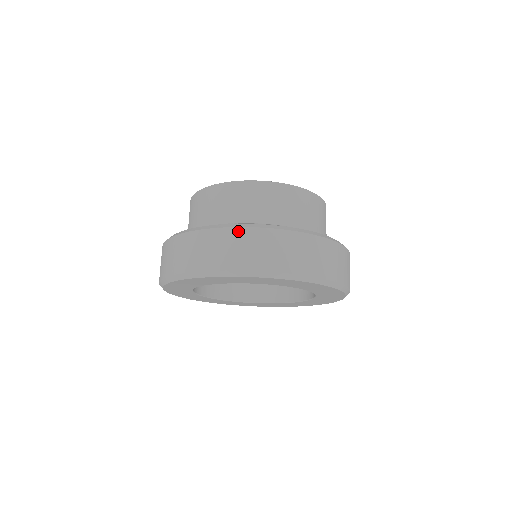
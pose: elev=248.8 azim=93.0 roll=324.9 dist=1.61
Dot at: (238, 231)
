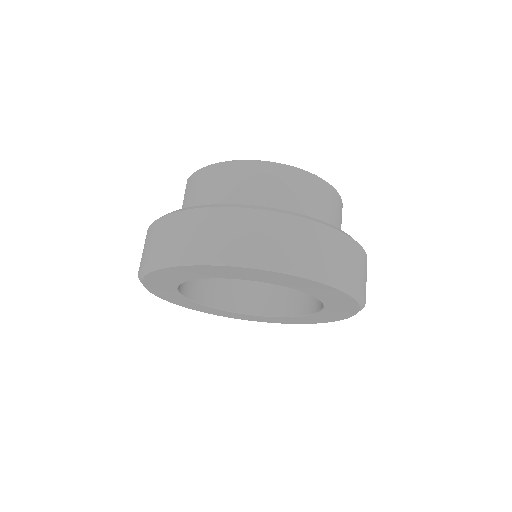
Dot at: (249, 213)
